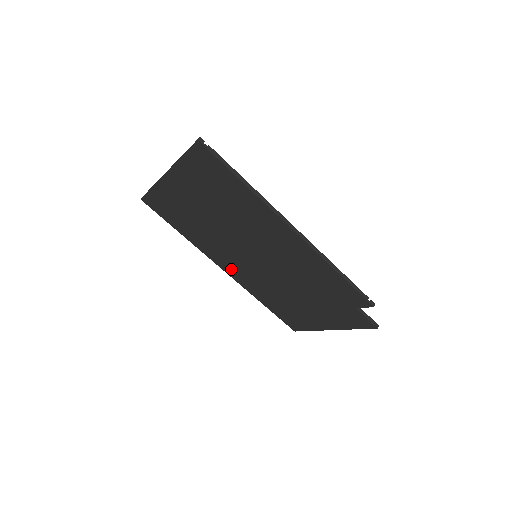
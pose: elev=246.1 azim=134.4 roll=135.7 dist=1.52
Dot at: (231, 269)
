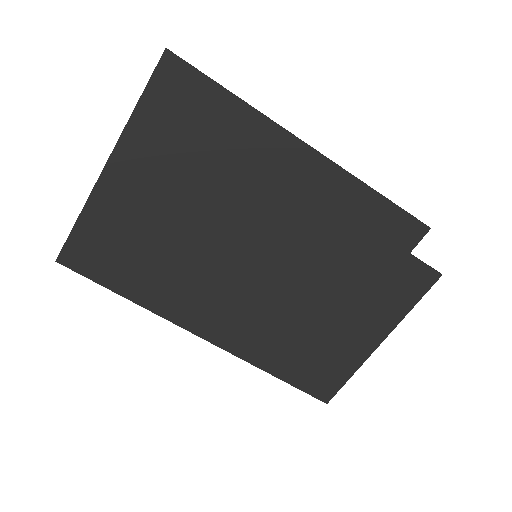
Dot at: (216, 323)
